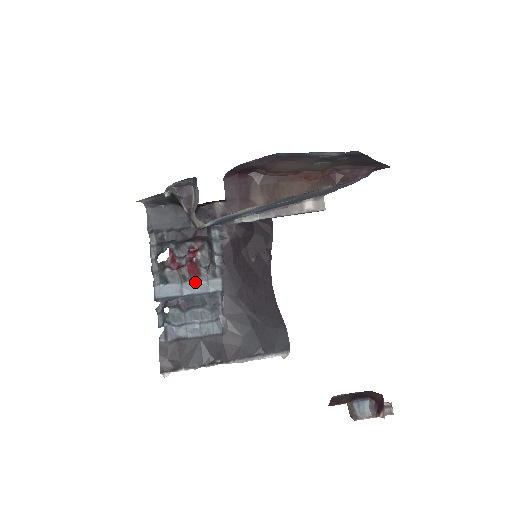
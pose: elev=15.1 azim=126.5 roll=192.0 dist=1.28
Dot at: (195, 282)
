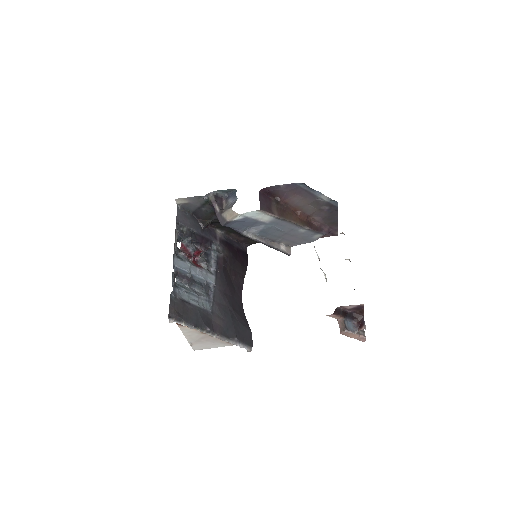
Dot at: (199, 269)
